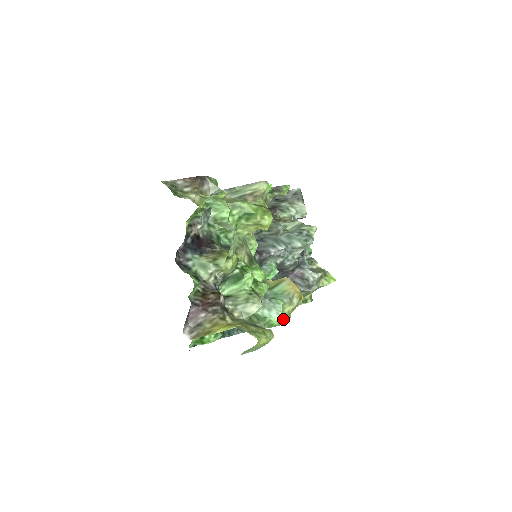
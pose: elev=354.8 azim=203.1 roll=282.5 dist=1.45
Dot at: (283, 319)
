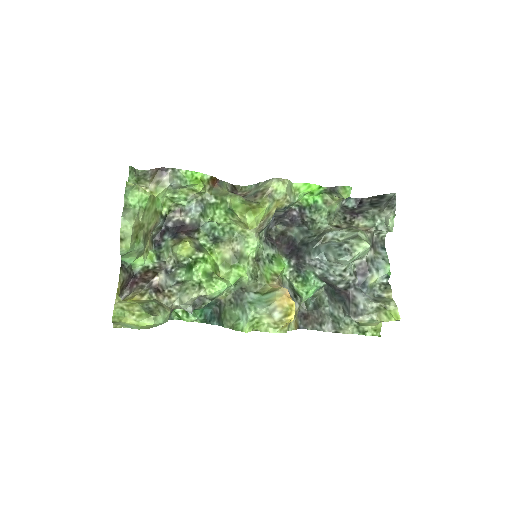
Dot at: (246, 326)
